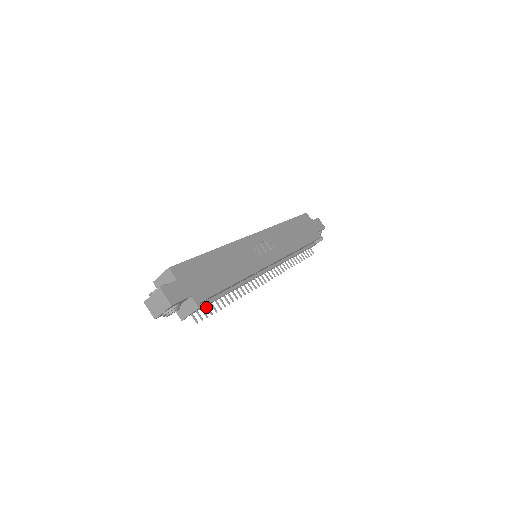
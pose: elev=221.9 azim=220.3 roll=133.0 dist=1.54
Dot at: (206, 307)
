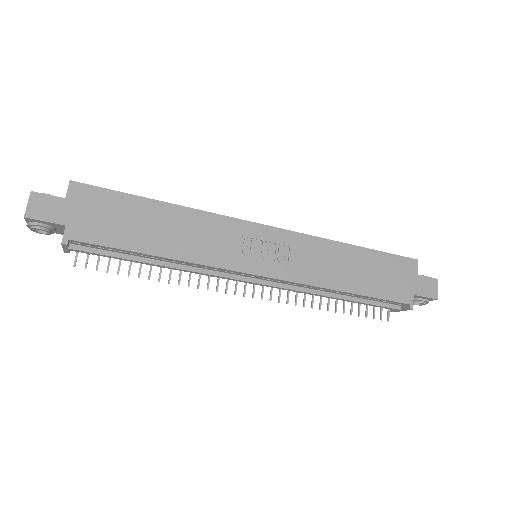
Dot at: (109, 259)
